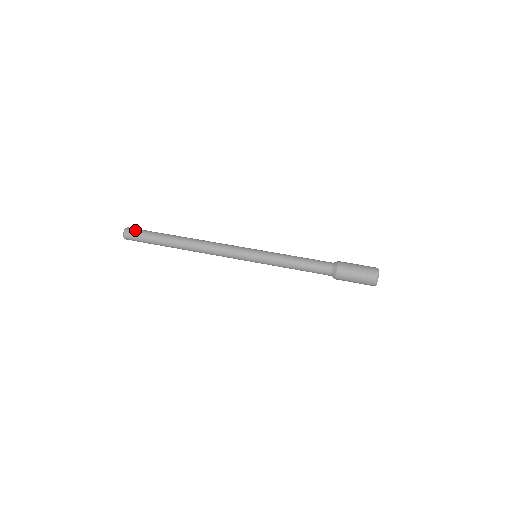
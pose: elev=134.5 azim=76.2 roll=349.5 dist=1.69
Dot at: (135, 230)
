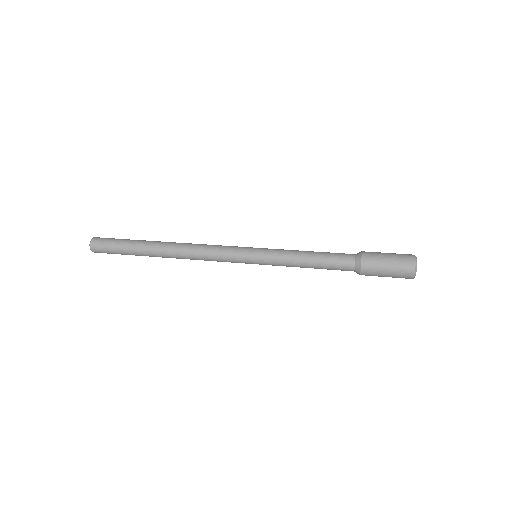
Dot at: occluded
